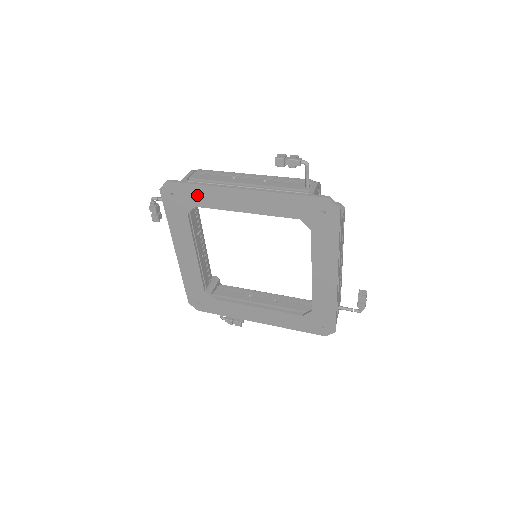
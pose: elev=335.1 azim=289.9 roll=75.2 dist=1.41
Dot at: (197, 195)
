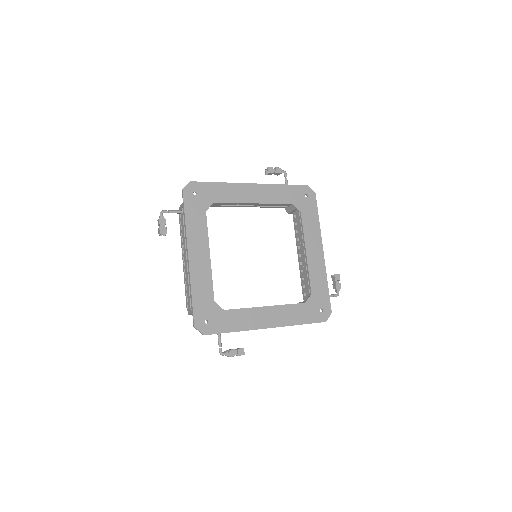
Dot at: (216, 192)
